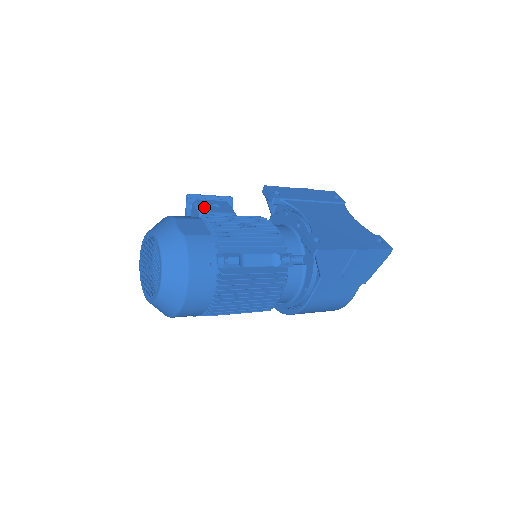
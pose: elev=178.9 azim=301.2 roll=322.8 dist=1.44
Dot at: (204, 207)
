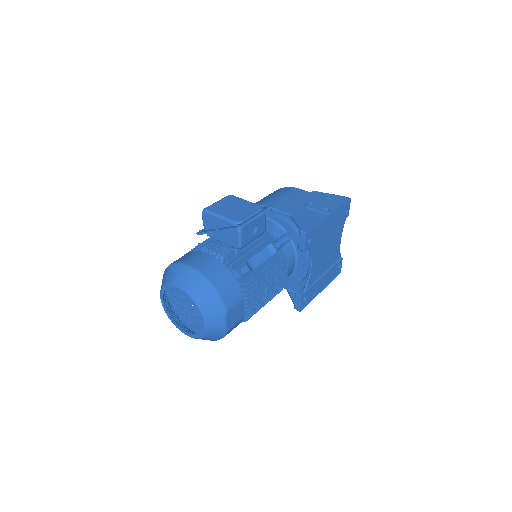
Dot at: (245, 237)
